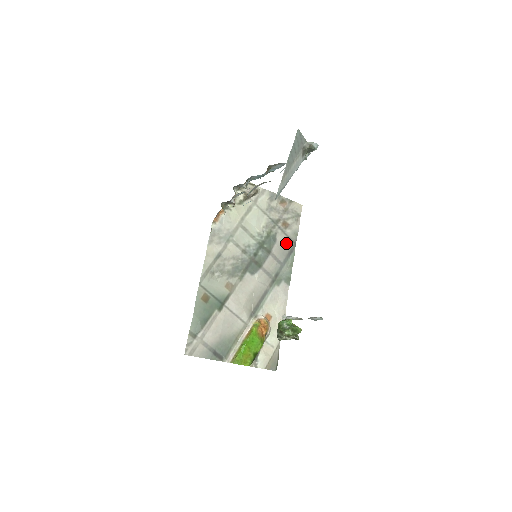
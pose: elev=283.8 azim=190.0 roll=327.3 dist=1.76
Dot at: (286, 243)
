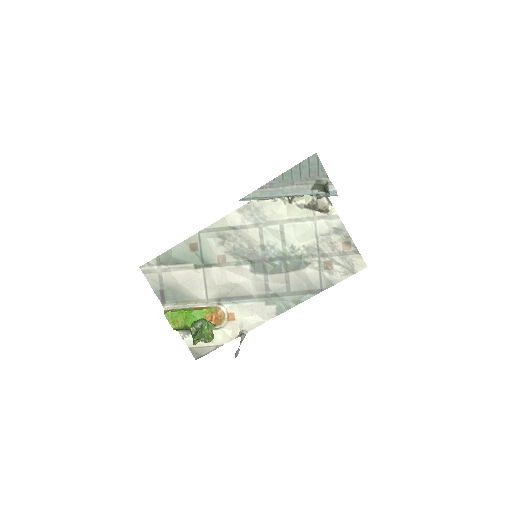
Dot at: (312, 280)
